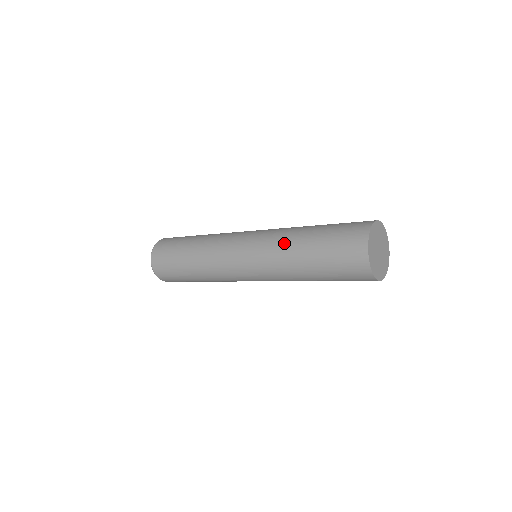
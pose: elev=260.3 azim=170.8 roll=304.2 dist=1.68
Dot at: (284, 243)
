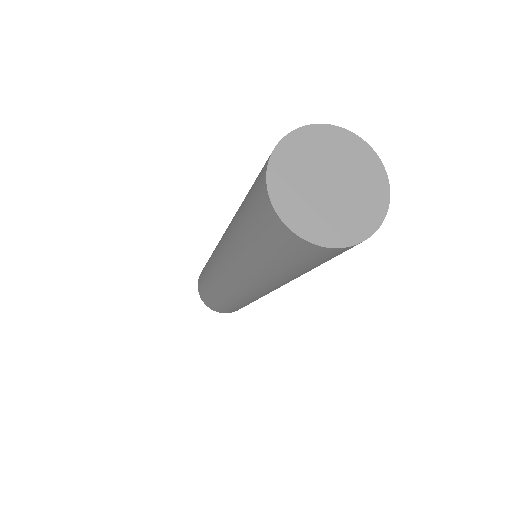
Dot at: (234, 255)
